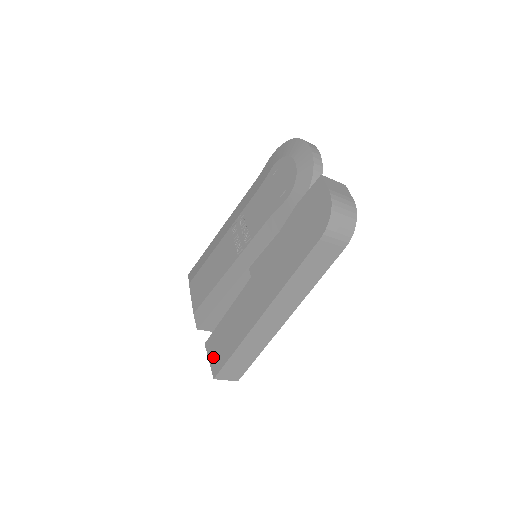
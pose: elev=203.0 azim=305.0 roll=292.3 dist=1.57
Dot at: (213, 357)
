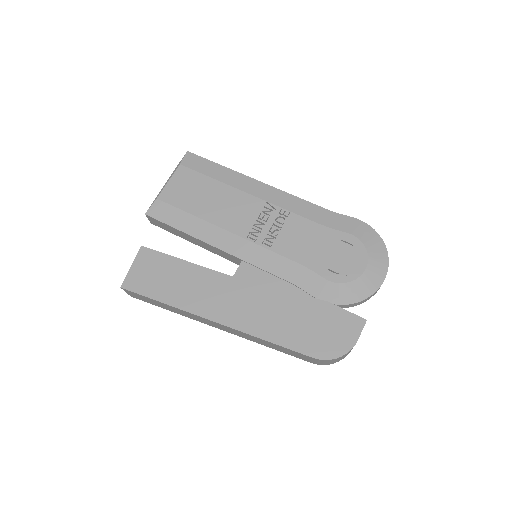
Dot at: (138, 271)
